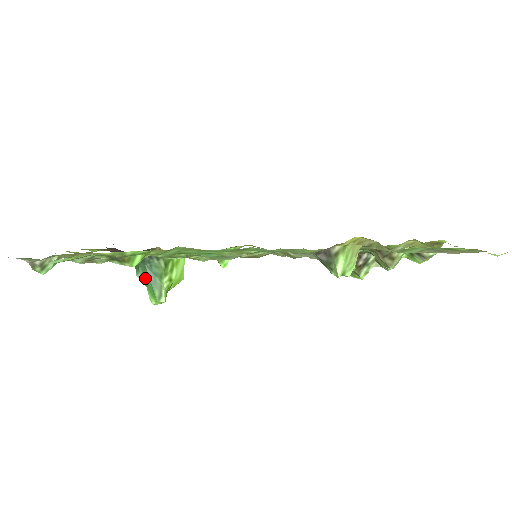
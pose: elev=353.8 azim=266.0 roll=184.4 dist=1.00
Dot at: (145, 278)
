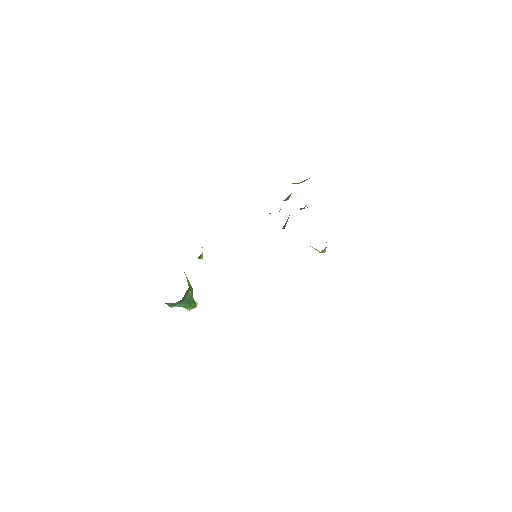
Dot at: (183, 306)
